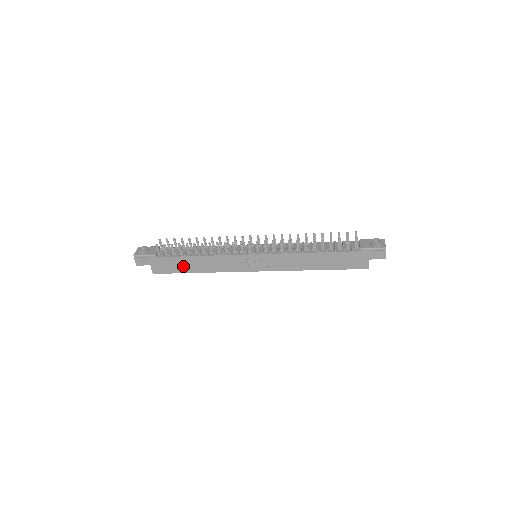
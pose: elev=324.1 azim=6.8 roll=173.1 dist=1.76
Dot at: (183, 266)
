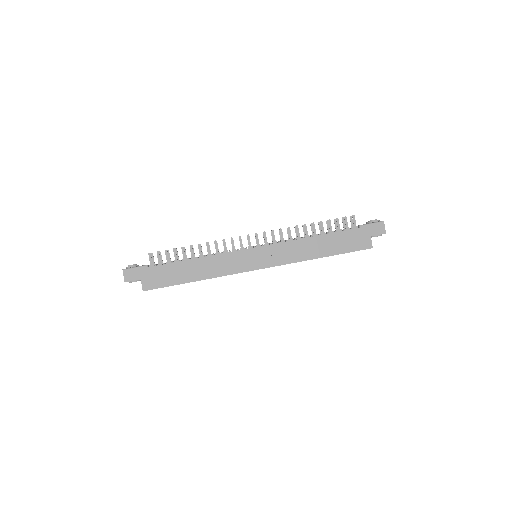
Dot at: (178, 275)
